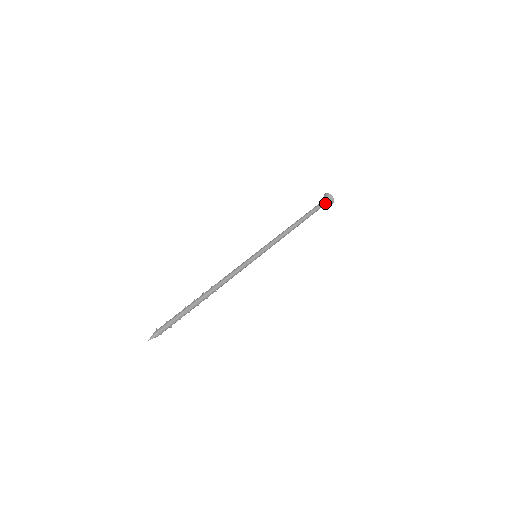
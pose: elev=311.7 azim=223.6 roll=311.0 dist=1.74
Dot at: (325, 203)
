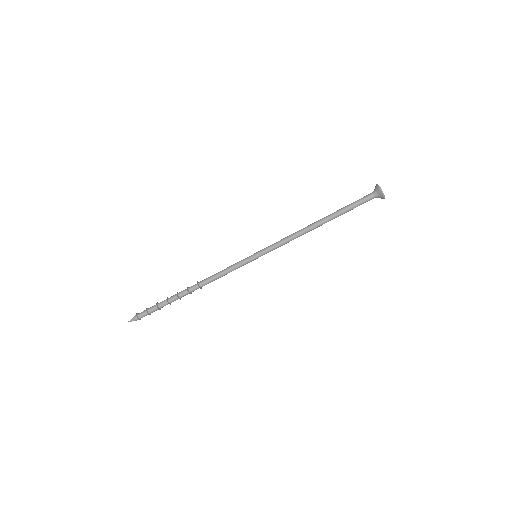
Dot at: (371, 199)
